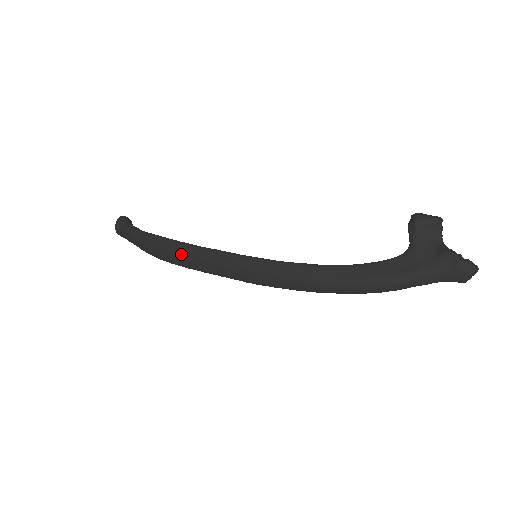
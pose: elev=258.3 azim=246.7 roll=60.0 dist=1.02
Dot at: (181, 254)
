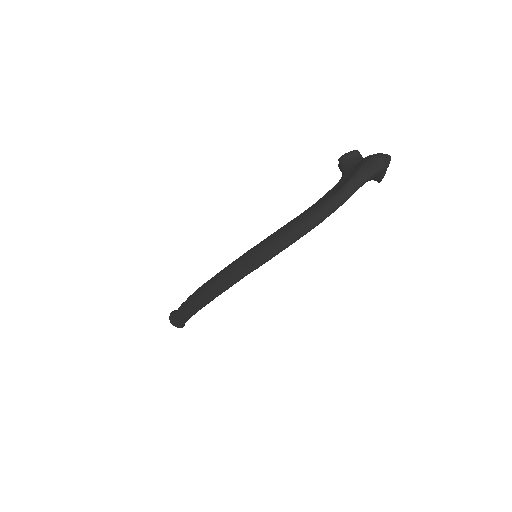
Dot at: (207, 288)
